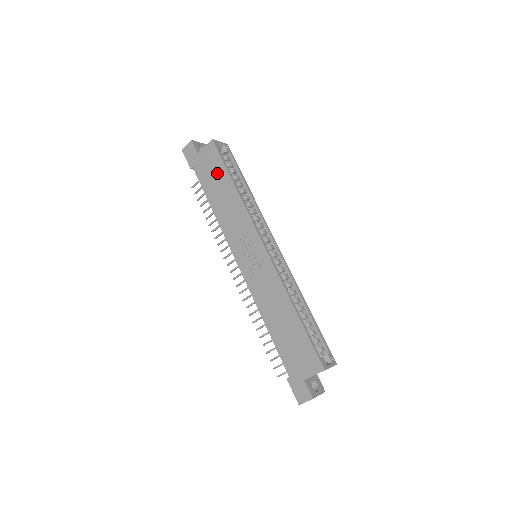
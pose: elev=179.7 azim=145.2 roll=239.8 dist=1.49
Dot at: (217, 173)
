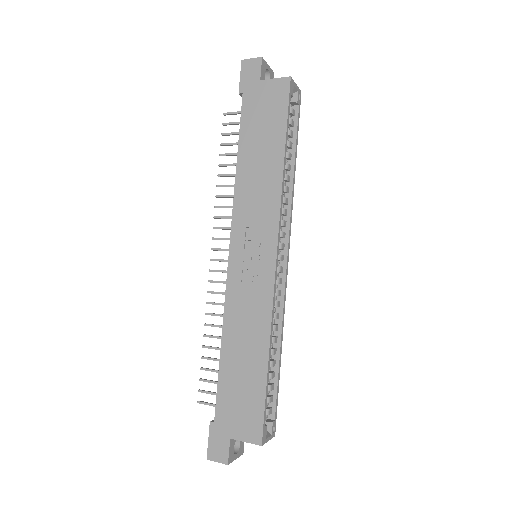
Dot at: (271, 125)
